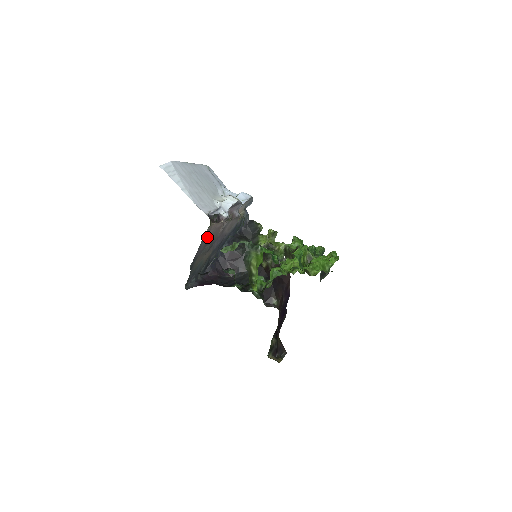
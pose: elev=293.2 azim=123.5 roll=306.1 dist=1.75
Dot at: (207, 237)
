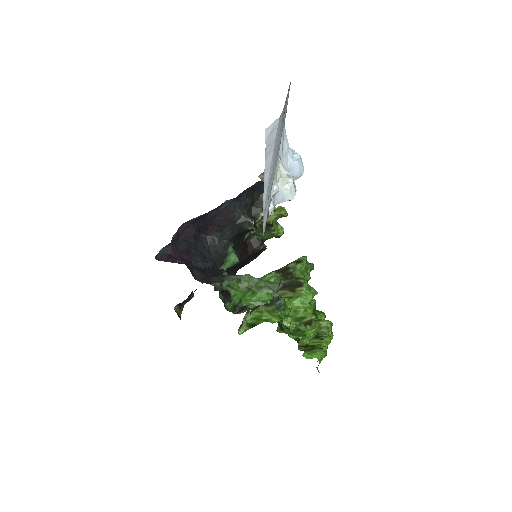
Dot at: occluded
